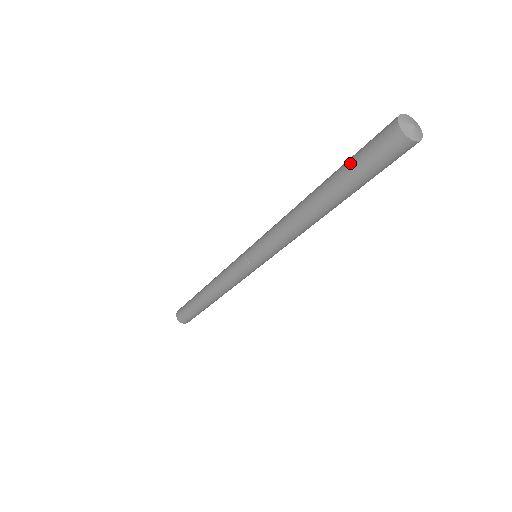
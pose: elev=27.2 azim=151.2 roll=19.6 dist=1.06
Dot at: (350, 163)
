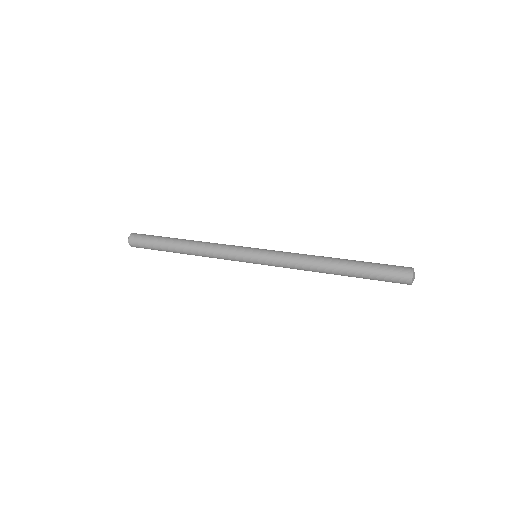
Dot at: (373, 277)
